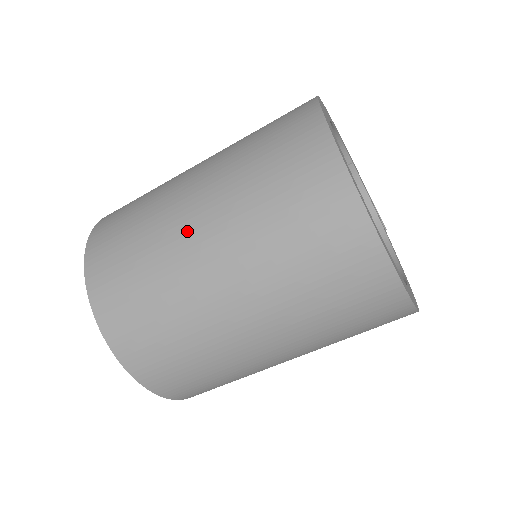
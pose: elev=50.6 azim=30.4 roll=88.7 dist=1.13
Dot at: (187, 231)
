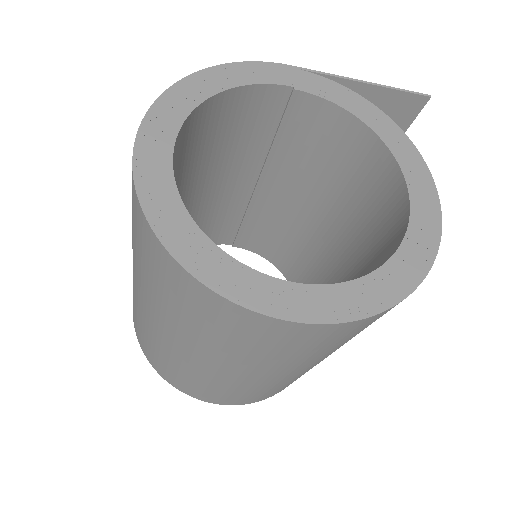
Dot at: (144, 311)
